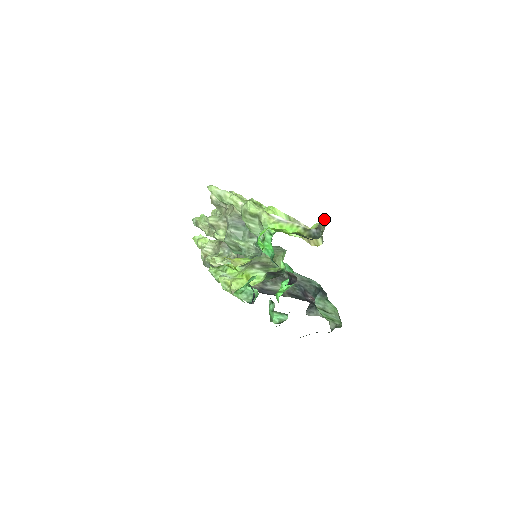
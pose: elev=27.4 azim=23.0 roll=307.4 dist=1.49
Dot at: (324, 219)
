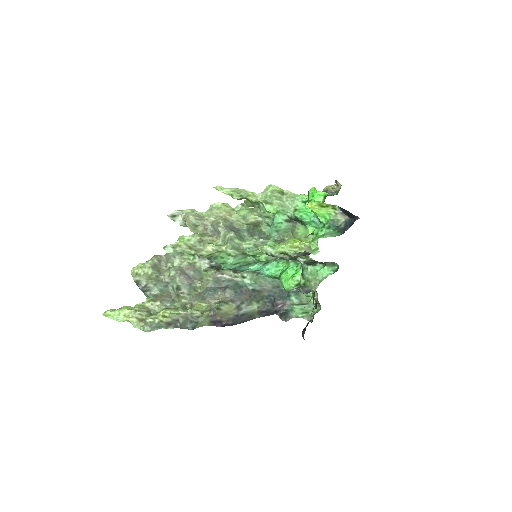
Dot at: (330, 185)
